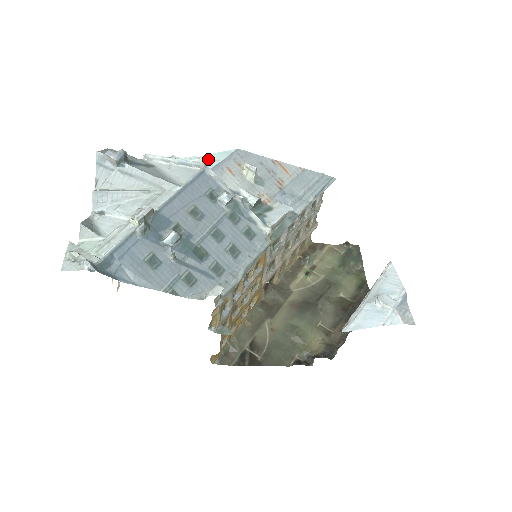
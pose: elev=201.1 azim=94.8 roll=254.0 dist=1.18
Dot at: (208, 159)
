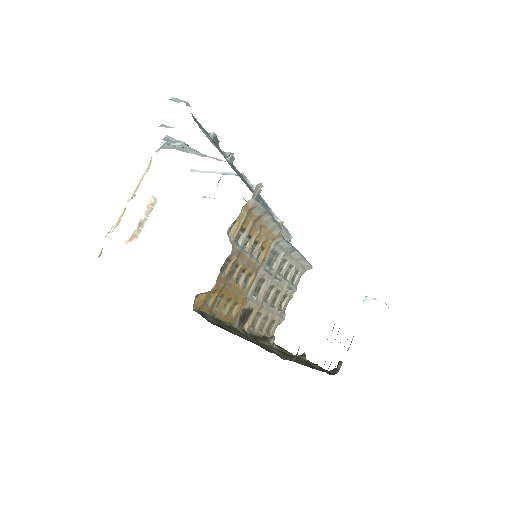
Dot at: occluded
